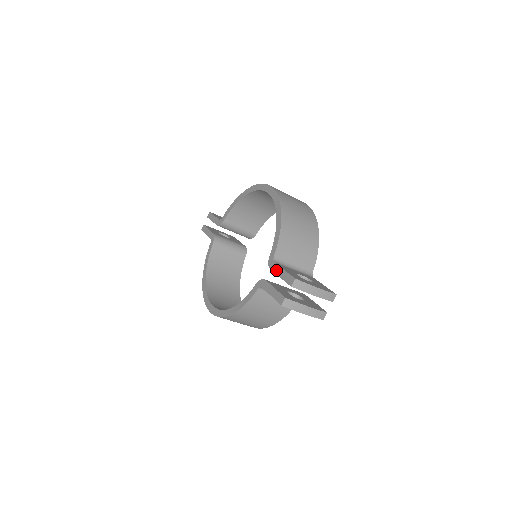
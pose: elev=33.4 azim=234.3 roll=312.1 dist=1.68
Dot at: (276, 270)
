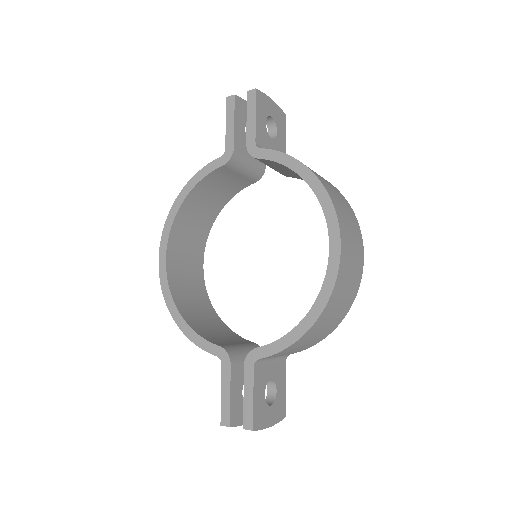
Dot at: (247, 381)
